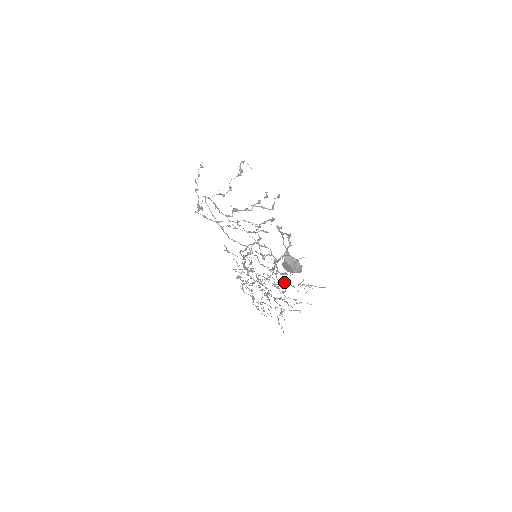
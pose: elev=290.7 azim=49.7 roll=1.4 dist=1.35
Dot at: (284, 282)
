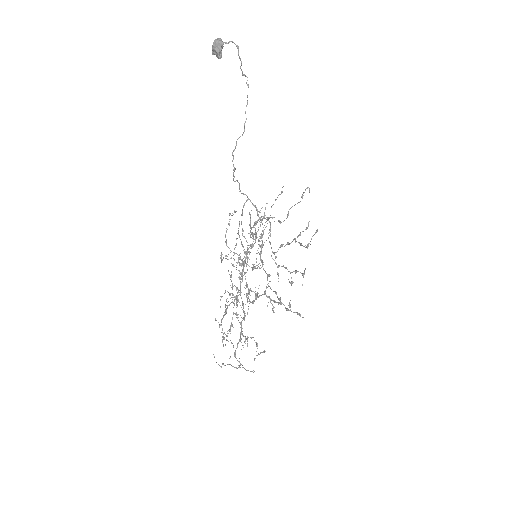
Dot at: (257, 293)
